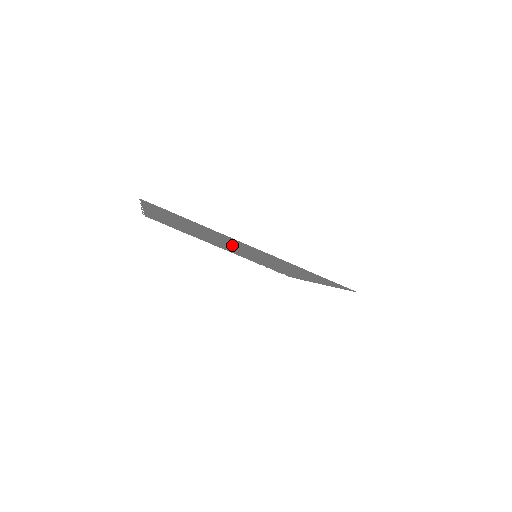
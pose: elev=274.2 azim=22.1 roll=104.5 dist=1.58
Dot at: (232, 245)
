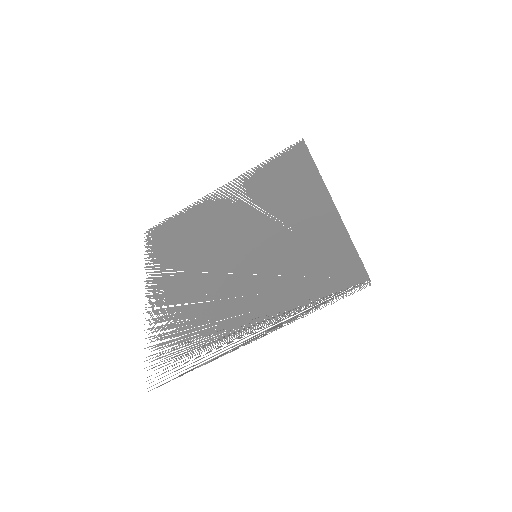
Dot at: (229, 279)
